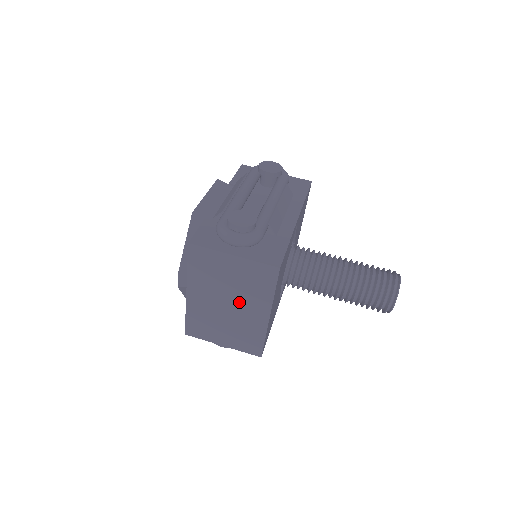
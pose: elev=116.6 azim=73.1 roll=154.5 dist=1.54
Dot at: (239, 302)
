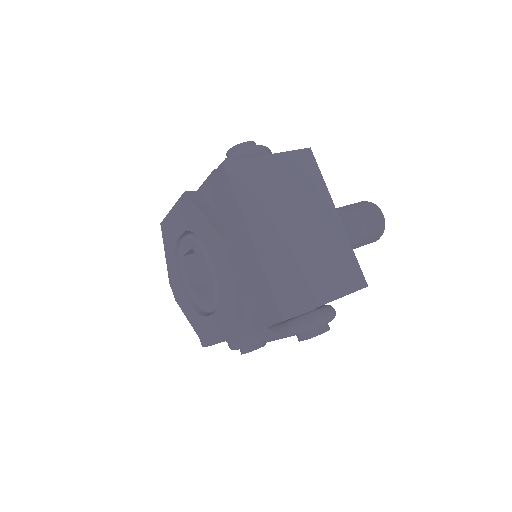
Dot at: (305, 215)
